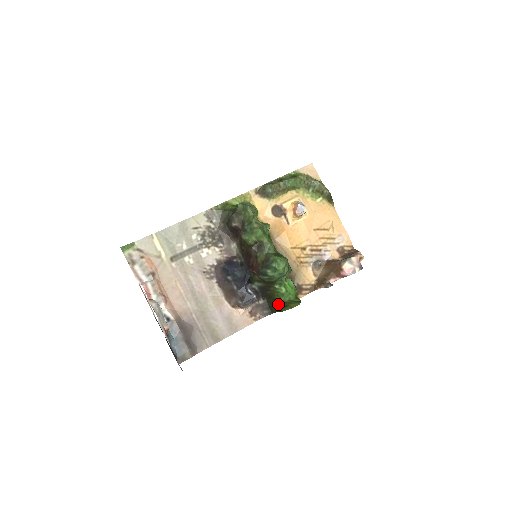
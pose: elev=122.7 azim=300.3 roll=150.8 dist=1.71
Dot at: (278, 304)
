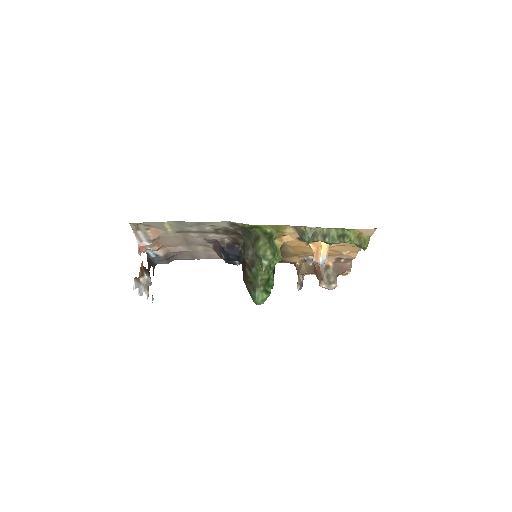
Dot at: occluded
